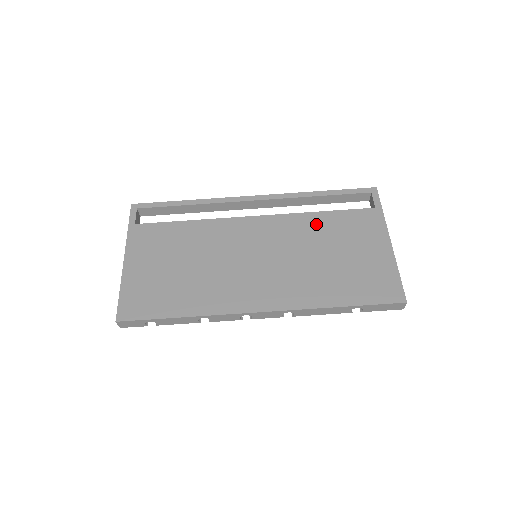
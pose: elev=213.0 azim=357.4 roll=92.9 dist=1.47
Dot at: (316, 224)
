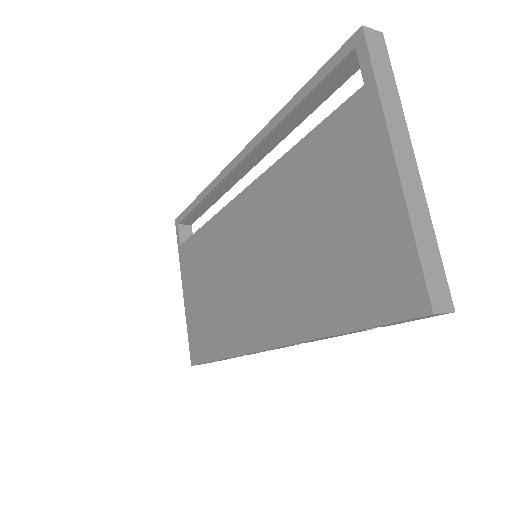
Dot at: (294, 174)
